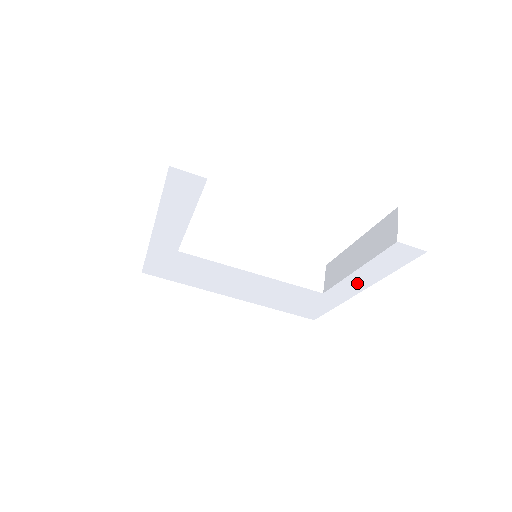
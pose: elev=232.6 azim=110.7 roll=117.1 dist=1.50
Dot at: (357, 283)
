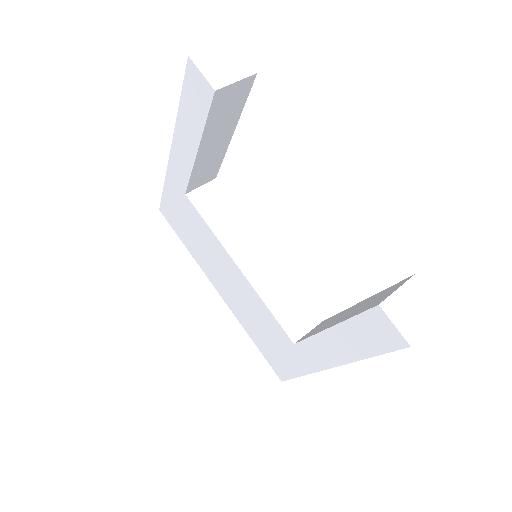
Dot at: (328, 351)
